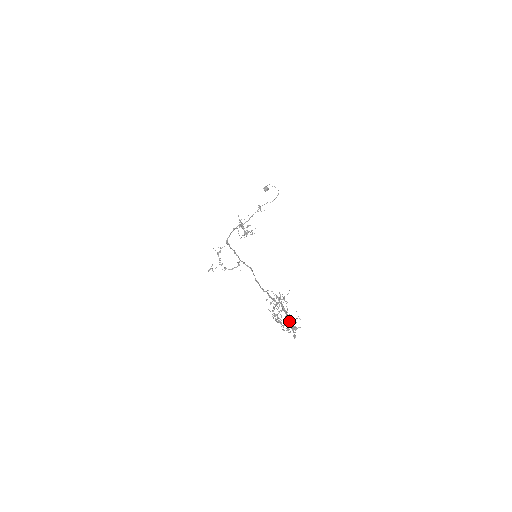
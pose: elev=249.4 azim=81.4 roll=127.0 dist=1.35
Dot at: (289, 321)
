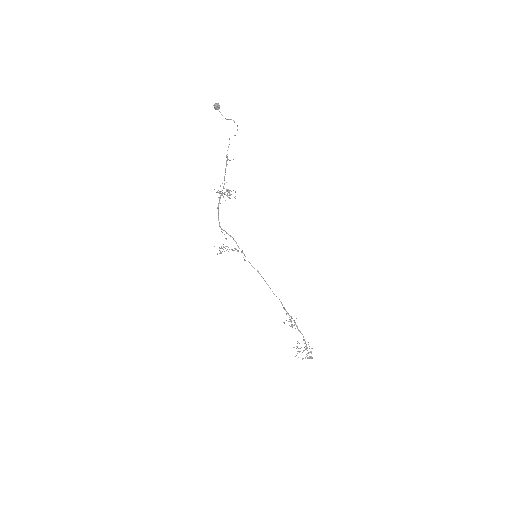
Dot at: occluded
